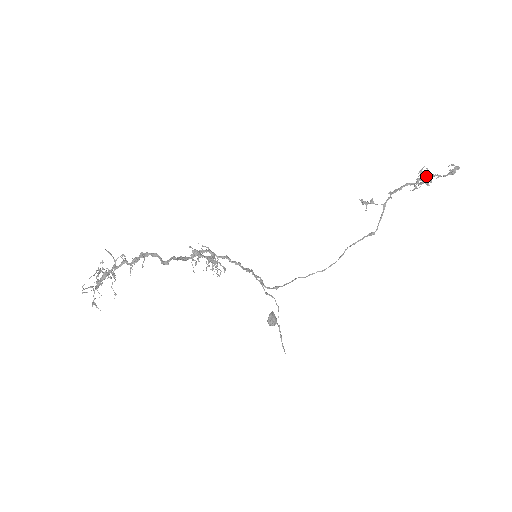
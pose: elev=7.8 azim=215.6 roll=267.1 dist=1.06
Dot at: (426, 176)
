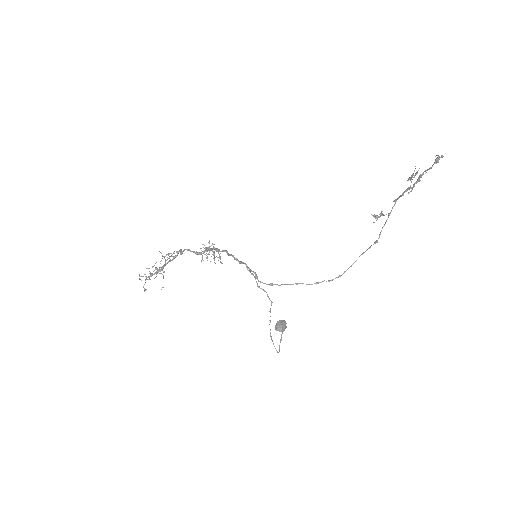
Dot at: (419, 175)
